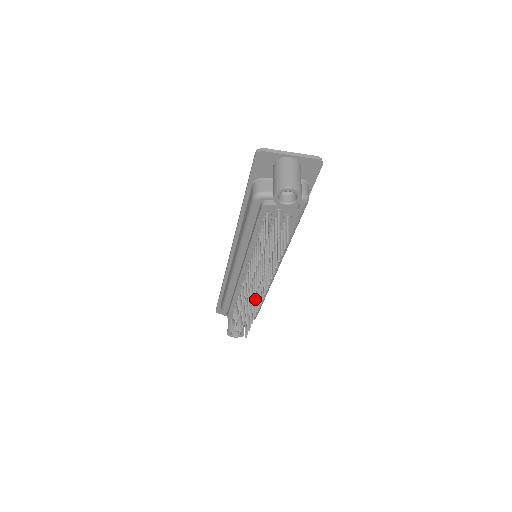
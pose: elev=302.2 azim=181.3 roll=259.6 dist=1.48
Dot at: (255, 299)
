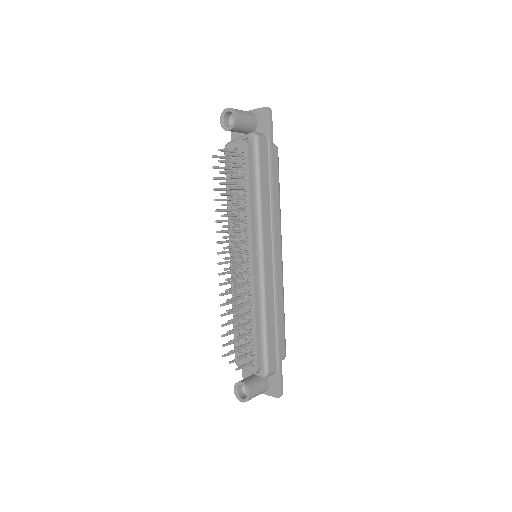
Dot at: (246, 302)
